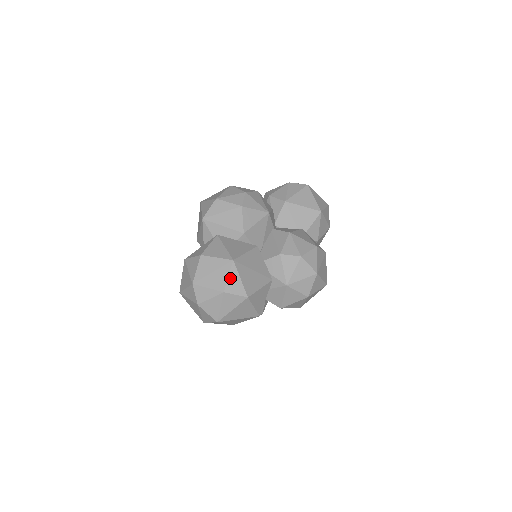
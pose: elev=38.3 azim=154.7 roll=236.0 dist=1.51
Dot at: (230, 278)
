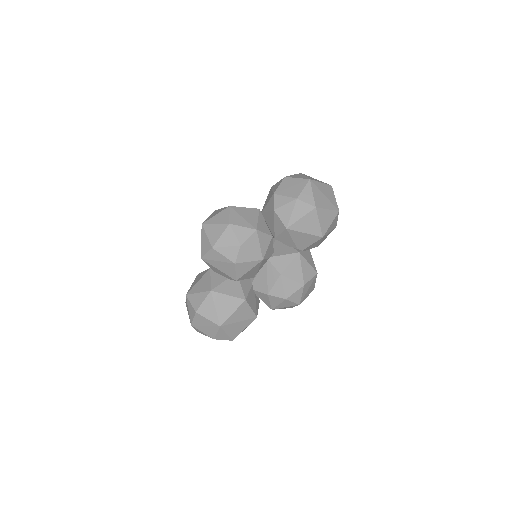
Dot at: (218, 334)
